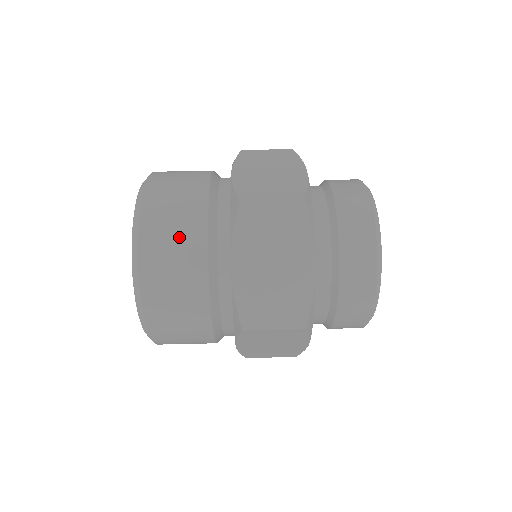
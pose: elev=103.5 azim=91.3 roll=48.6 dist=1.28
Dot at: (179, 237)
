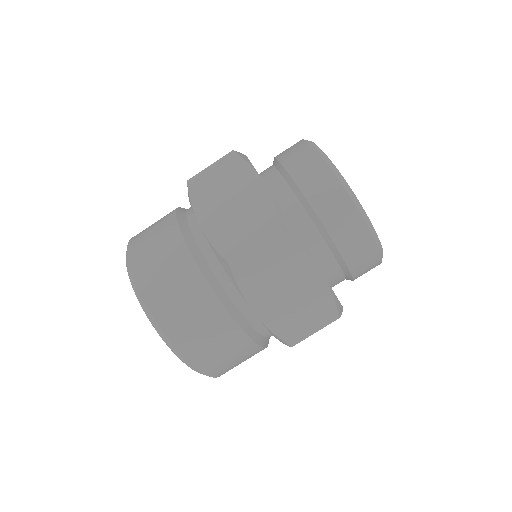
Dot at: (196, 314)
